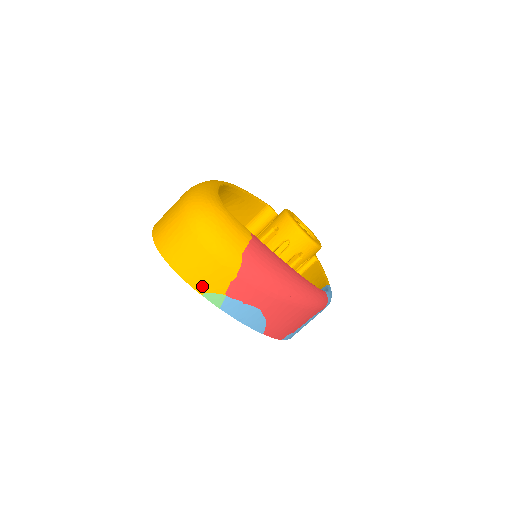
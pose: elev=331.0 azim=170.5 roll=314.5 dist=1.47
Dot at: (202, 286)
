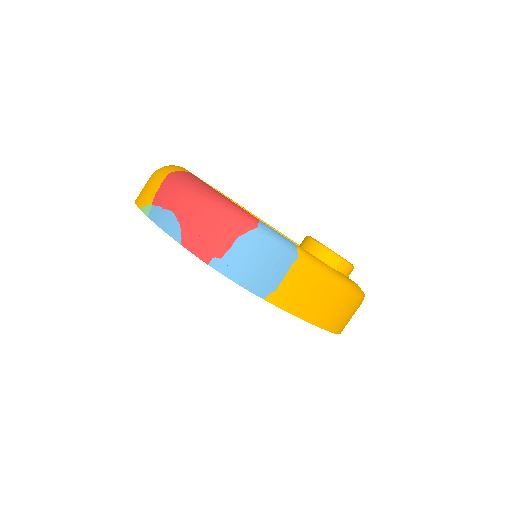
Dot at: (142, 203)
